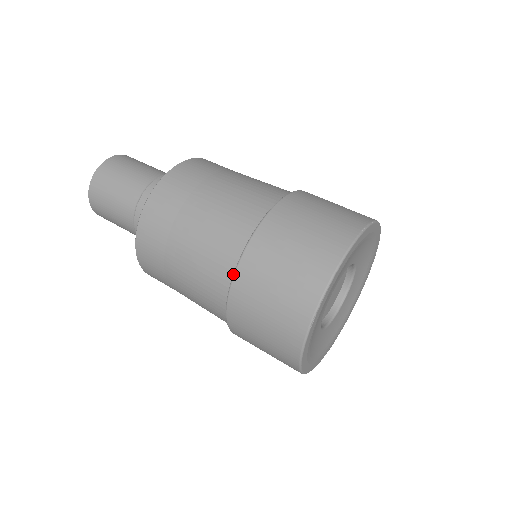
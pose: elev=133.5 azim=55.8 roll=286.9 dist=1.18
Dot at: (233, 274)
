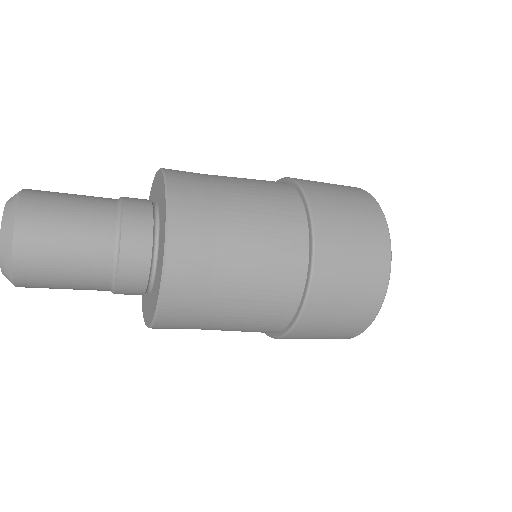
Dot at: (297, 183)
